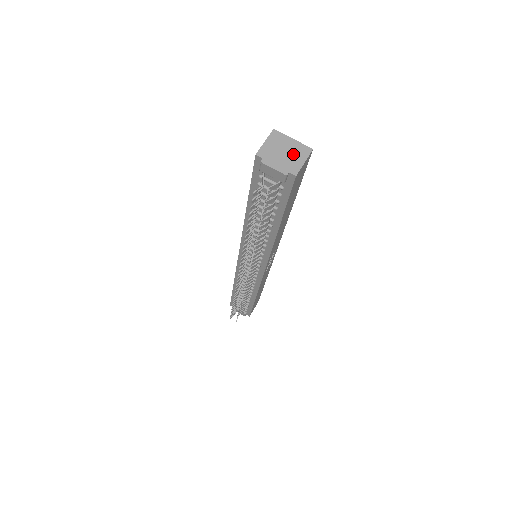
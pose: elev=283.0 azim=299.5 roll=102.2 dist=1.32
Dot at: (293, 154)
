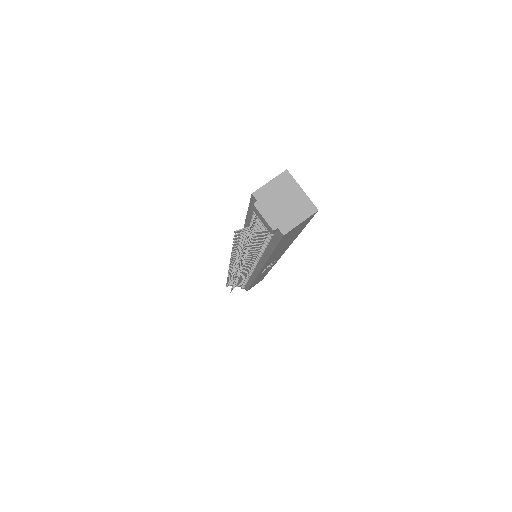
Dot at: (293, 208)
